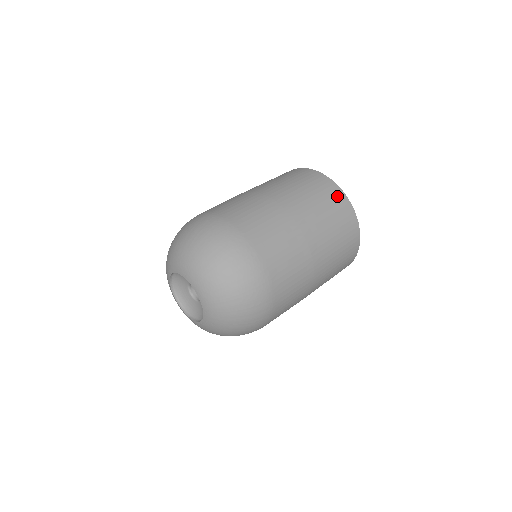
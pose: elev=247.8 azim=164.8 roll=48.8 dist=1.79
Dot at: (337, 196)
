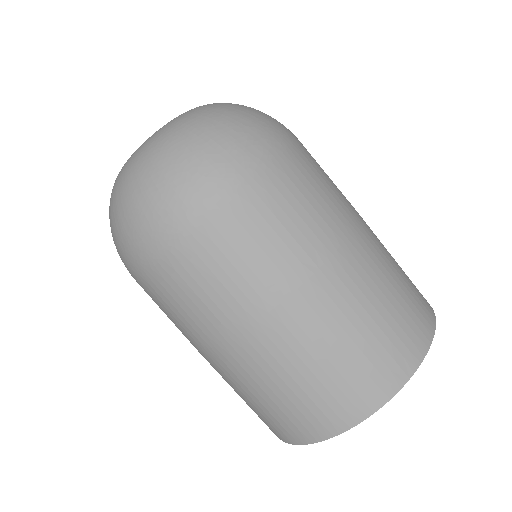
Dot at: (424, 313)
